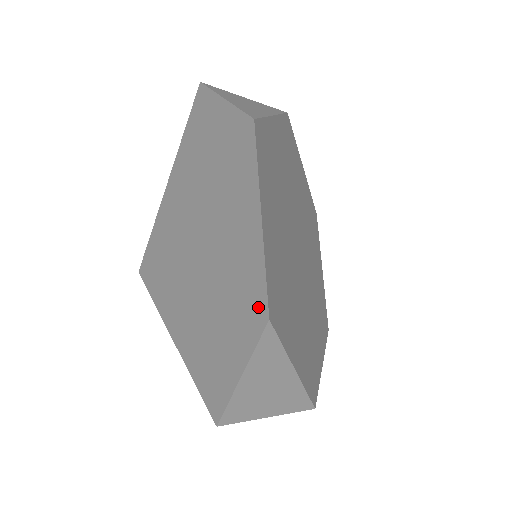
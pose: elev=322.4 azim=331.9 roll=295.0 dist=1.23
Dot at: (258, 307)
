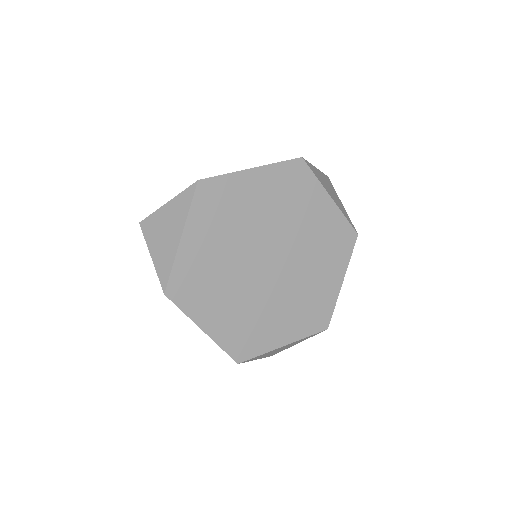
Dot at: occluded
